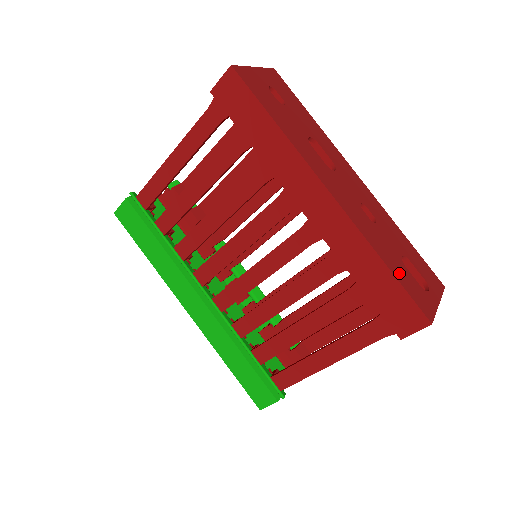
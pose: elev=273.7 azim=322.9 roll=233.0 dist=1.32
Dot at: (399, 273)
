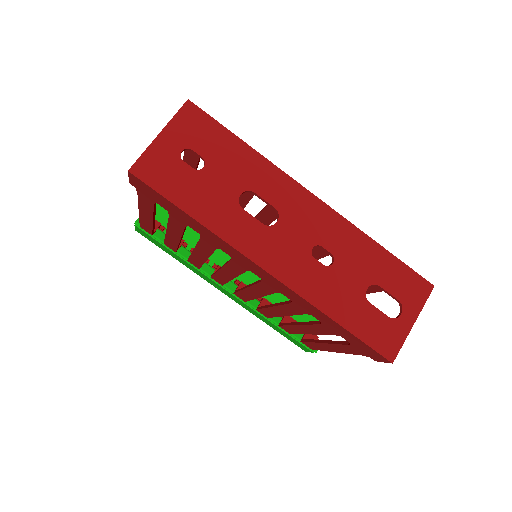
Dot at: (356, 321)
